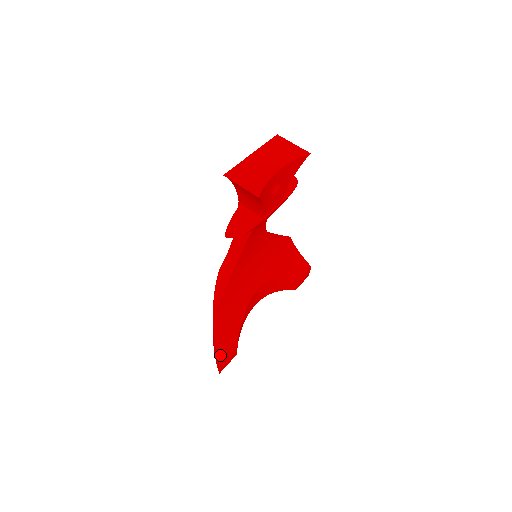
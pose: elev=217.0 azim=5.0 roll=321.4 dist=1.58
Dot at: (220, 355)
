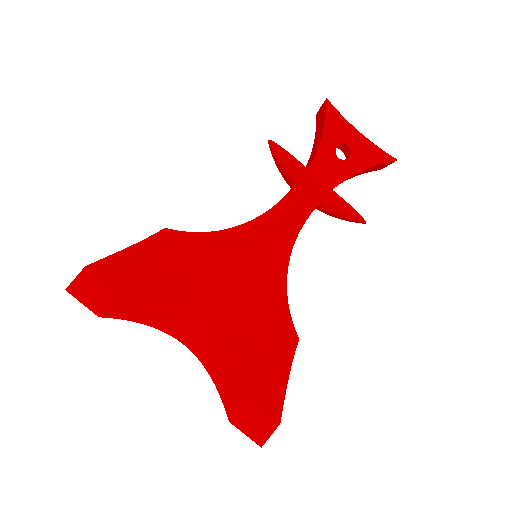
Dot at: (103, 264)
